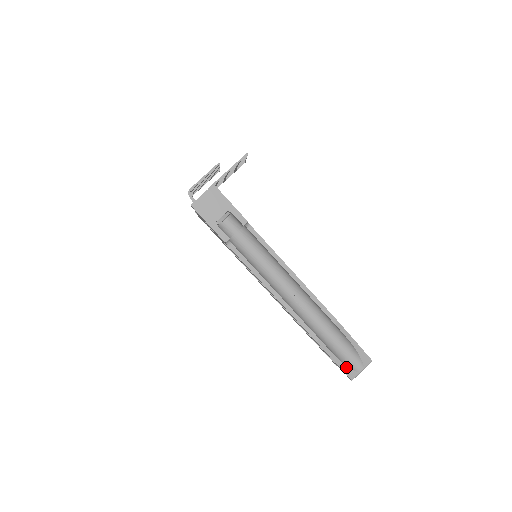
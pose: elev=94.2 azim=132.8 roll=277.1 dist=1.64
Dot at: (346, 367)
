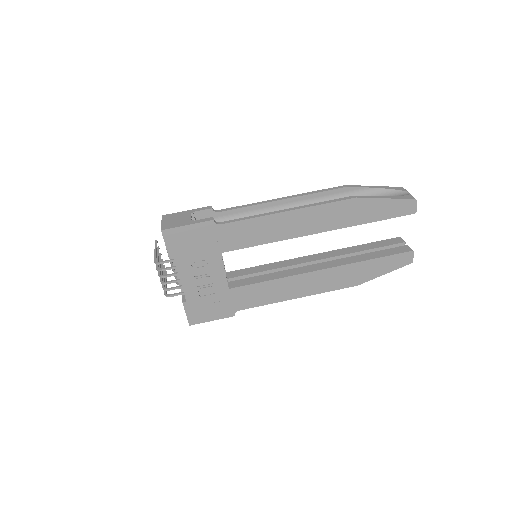
Dot at: (398, 197)
